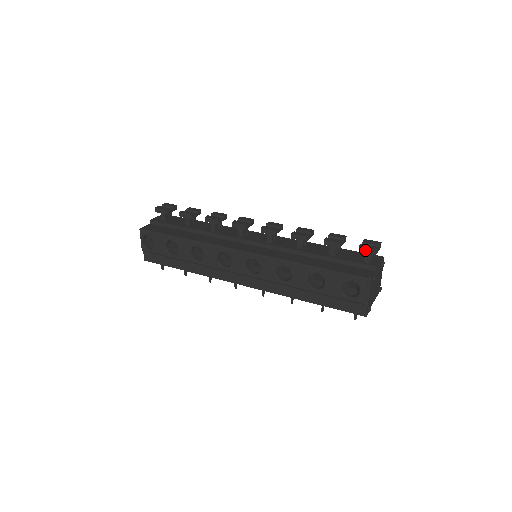
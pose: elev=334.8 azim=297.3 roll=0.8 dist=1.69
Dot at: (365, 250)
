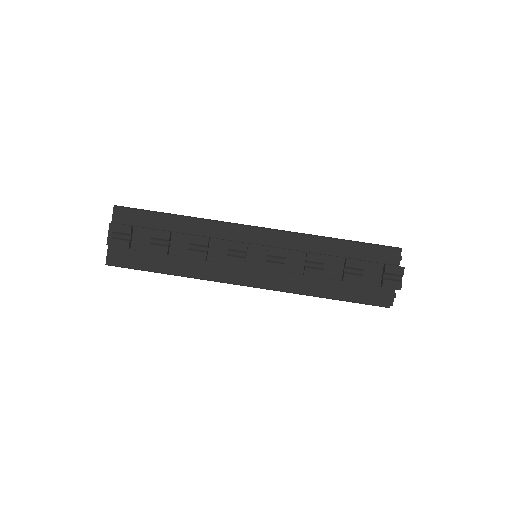
Dot at: occluded
